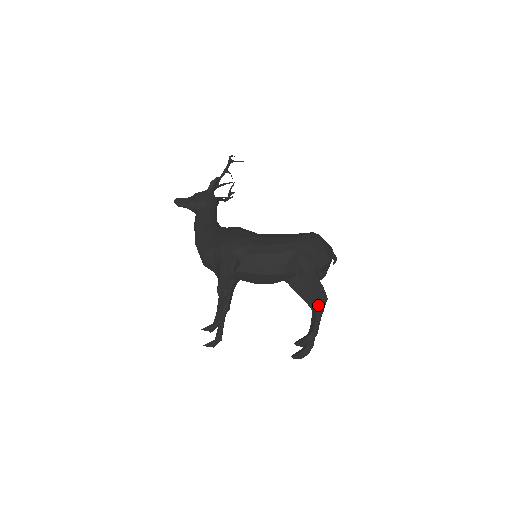
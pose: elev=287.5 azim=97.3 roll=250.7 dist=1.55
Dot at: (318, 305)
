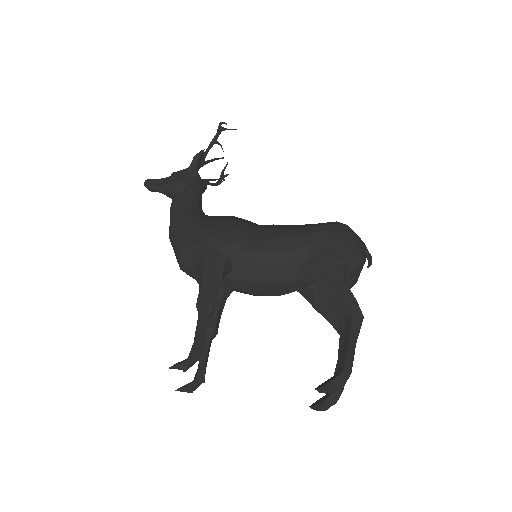
Dot at: (350, 327)
